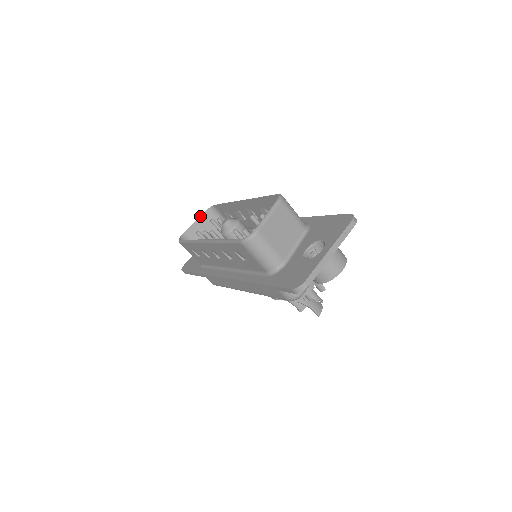
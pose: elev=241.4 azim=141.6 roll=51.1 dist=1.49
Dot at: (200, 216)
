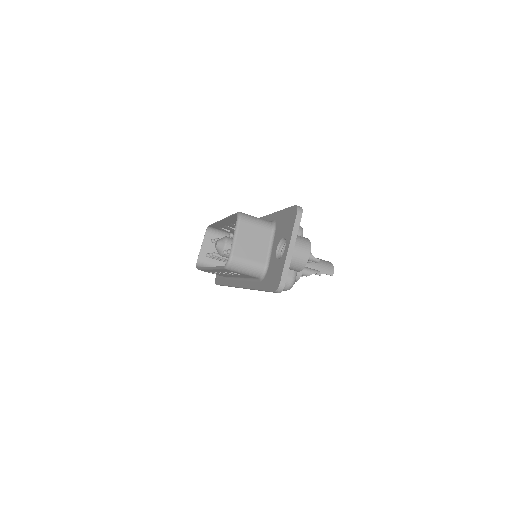
Dot at: (203, 239)
